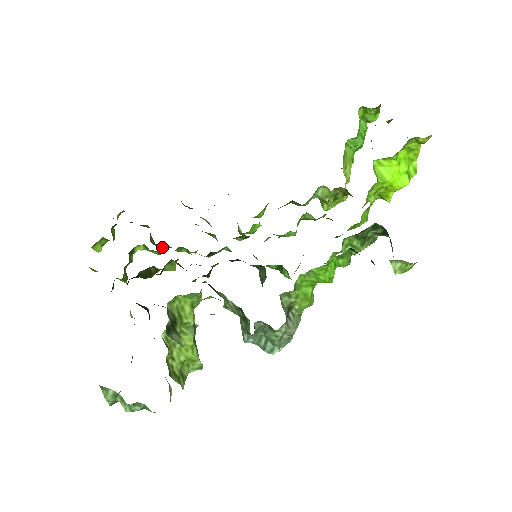
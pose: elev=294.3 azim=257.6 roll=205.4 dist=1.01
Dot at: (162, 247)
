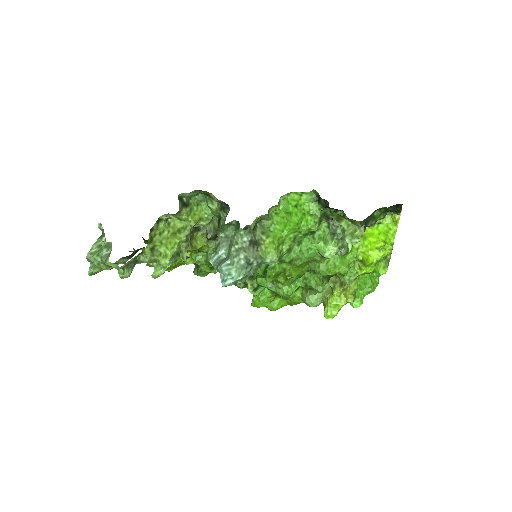
Dot at: (198, 269)
